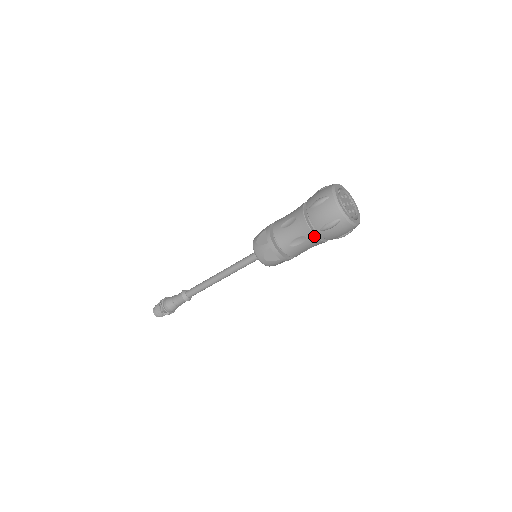
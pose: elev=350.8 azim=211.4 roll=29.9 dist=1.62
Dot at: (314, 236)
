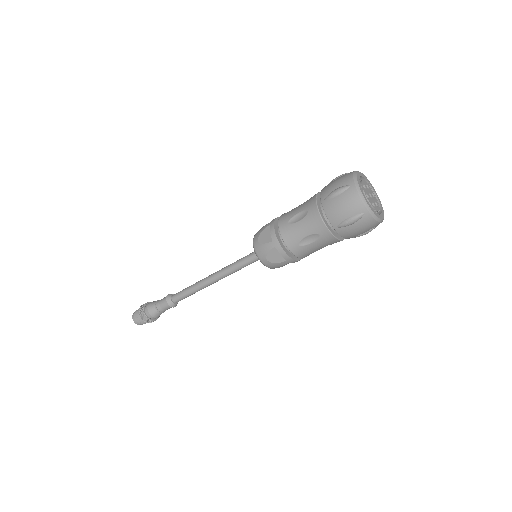
Dot at: (342, 240)
